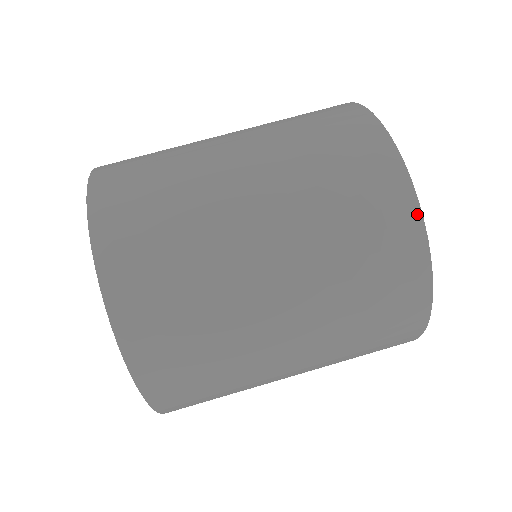
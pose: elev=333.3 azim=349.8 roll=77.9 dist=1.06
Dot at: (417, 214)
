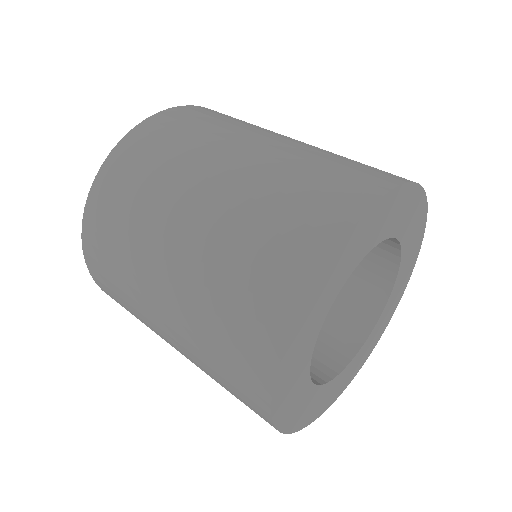
Dot at: (305, 290)
